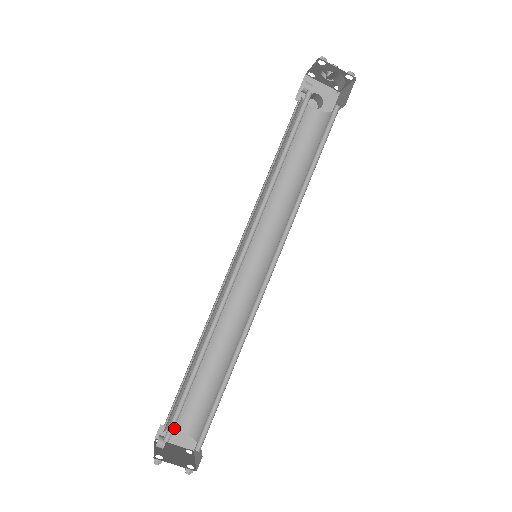
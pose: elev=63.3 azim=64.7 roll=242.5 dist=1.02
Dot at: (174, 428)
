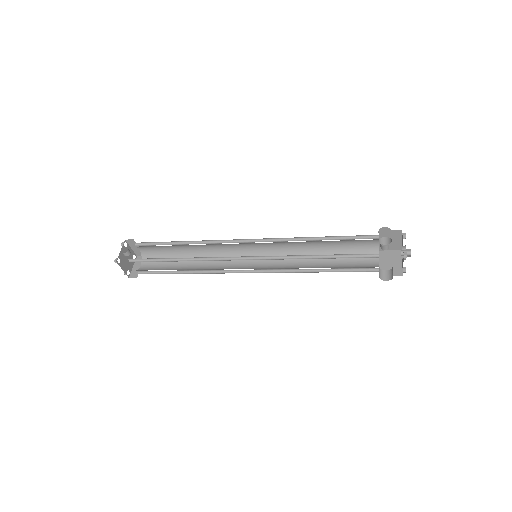
Dot at: (138, 247)
